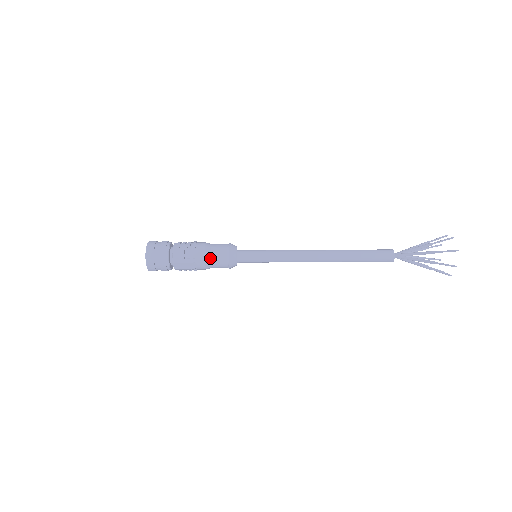
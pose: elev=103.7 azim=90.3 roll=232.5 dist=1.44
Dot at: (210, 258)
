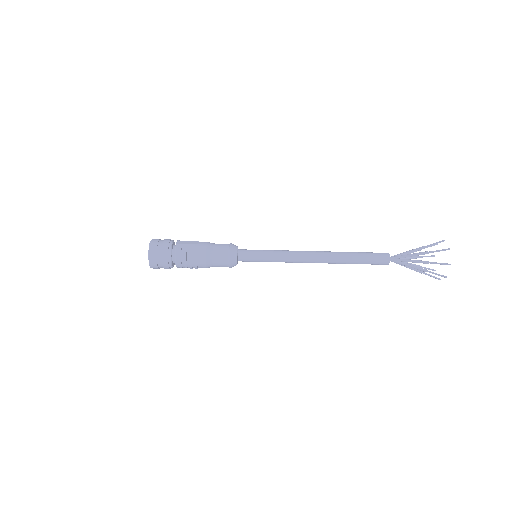
Dot at: occluded
